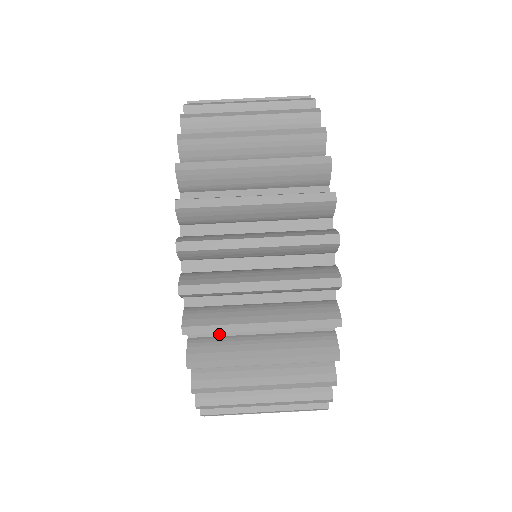
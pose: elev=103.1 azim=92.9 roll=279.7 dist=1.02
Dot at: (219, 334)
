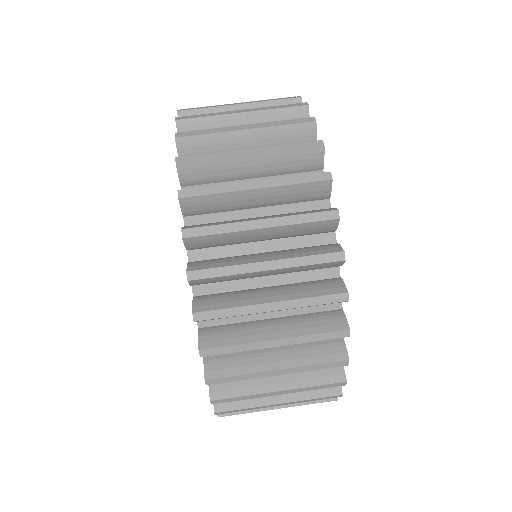
Dot at: occluded
